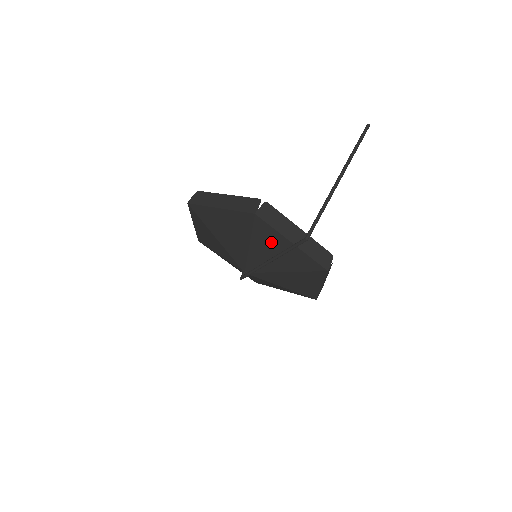
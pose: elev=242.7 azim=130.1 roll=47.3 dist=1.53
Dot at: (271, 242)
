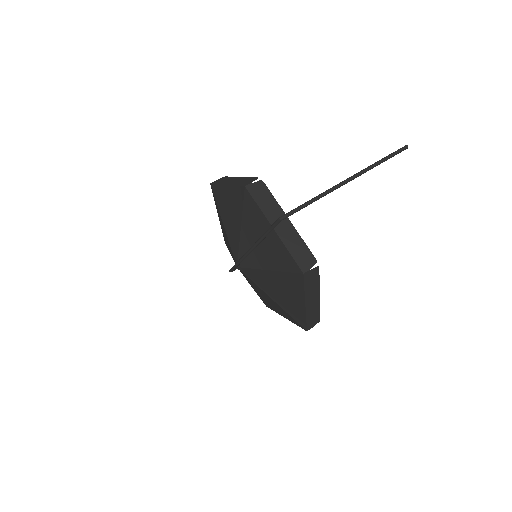
Dot at: (257, 226)
